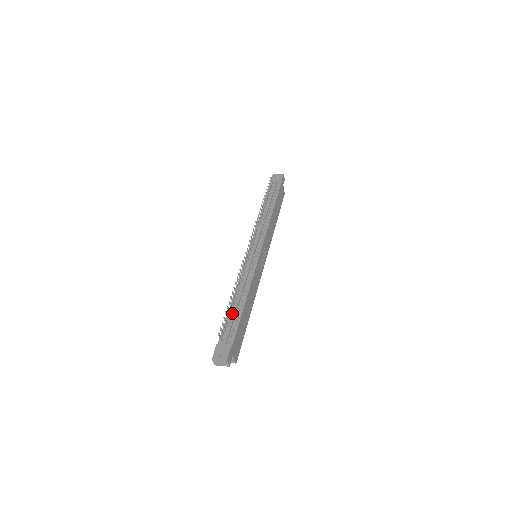
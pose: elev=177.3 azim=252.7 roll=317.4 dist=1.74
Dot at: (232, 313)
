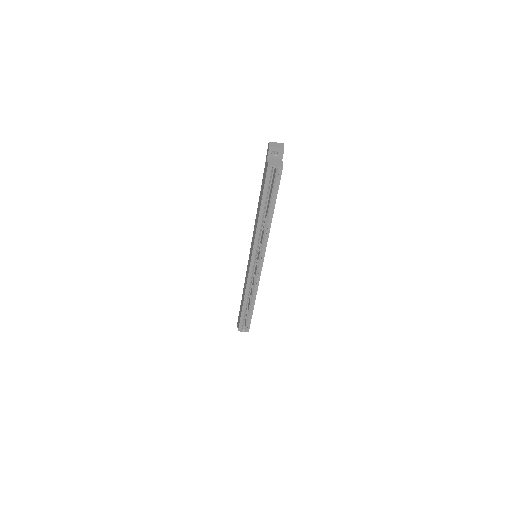
Dot at: occluded
